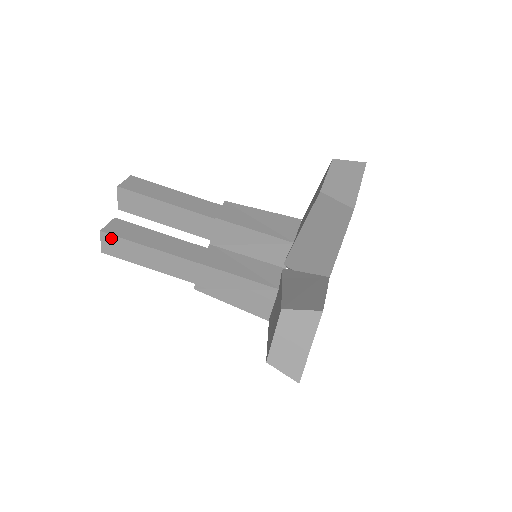
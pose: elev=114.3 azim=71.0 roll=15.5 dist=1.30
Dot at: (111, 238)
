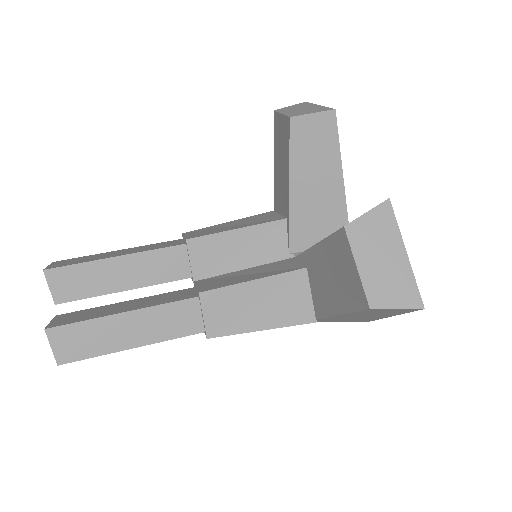
Dot at: (64, 331)
